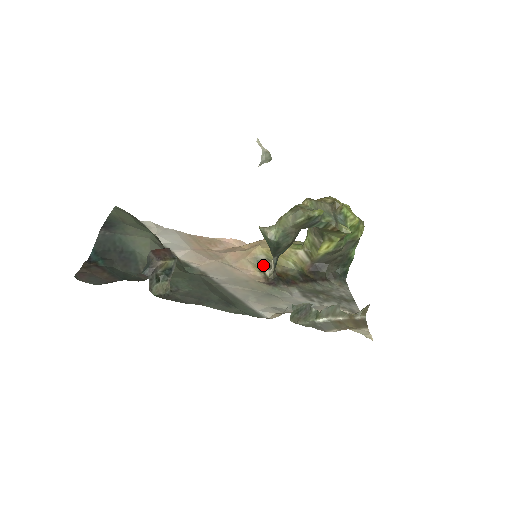
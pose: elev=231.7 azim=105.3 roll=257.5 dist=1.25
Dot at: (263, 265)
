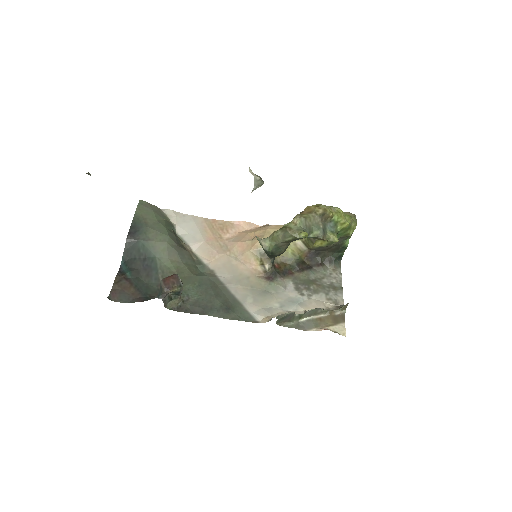
Dot at: (265, 257)
